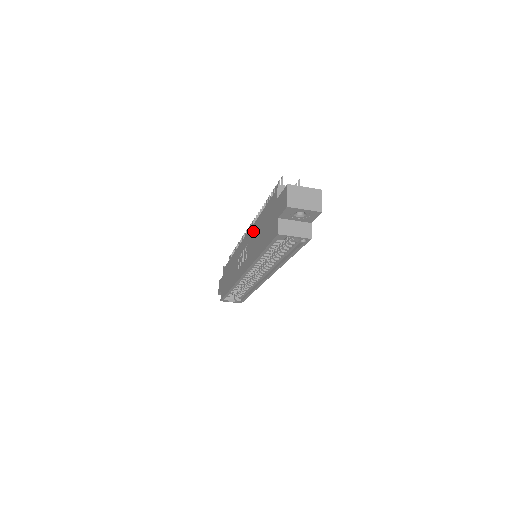
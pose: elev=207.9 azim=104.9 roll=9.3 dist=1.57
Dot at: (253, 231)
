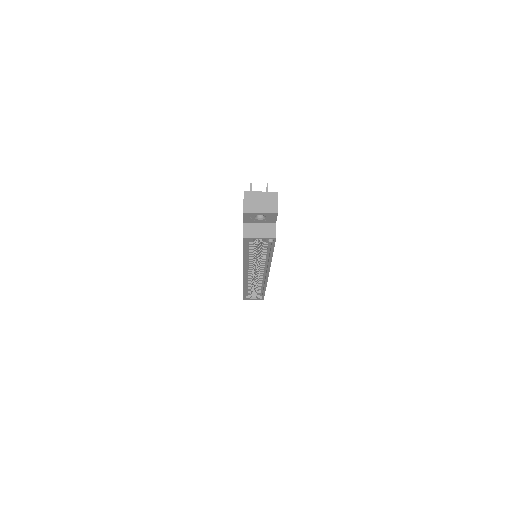
Dot at: occluded
